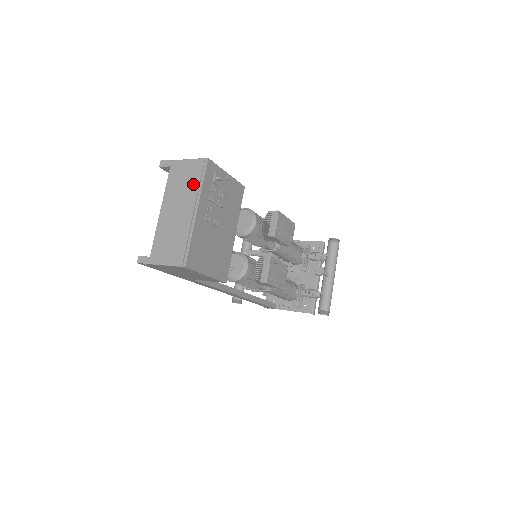
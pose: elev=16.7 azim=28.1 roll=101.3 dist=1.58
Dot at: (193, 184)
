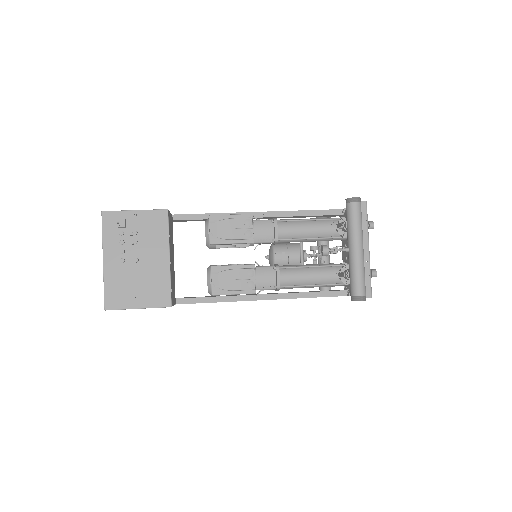
Dot at: occluded
